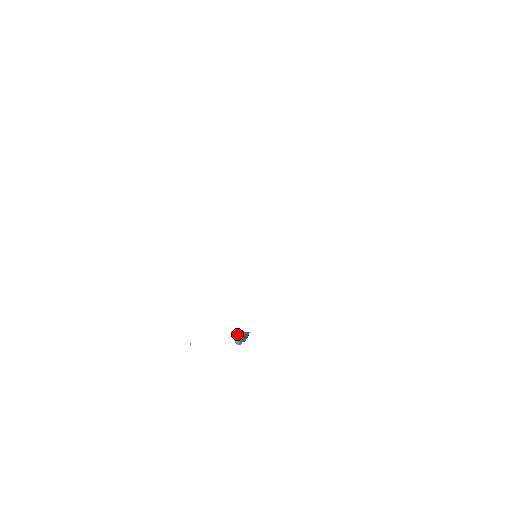
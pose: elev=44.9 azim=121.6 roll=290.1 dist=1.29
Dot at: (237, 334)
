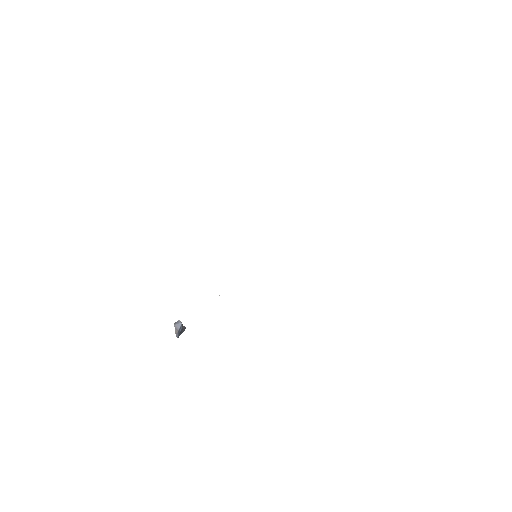
Dot at: (179, 327)
